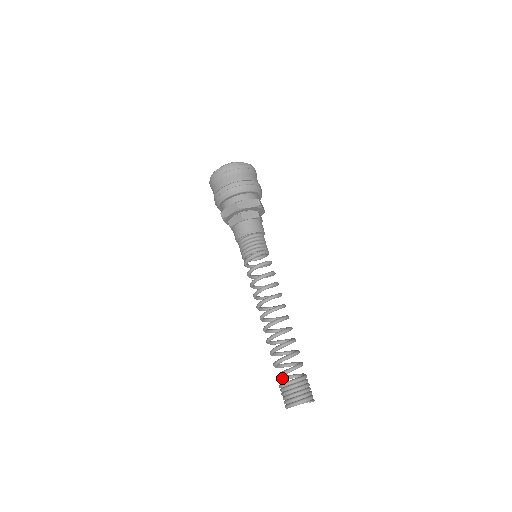
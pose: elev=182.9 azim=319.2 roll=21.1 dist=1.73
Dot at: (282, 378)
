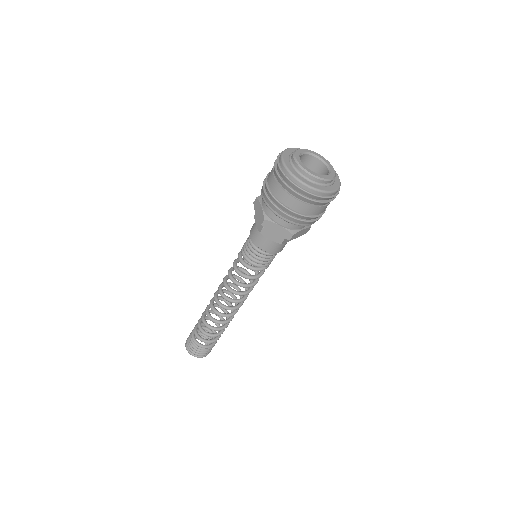
Dot at: occluded
